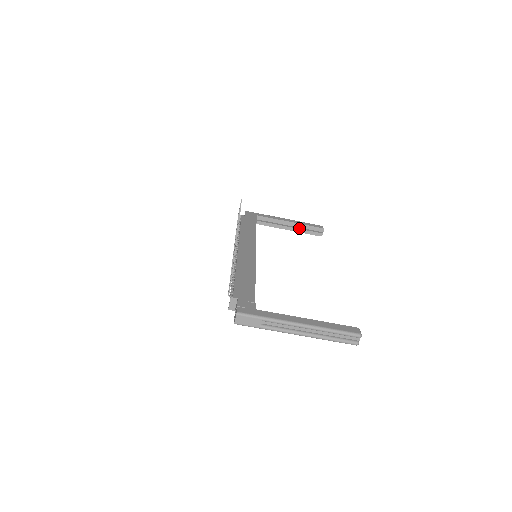
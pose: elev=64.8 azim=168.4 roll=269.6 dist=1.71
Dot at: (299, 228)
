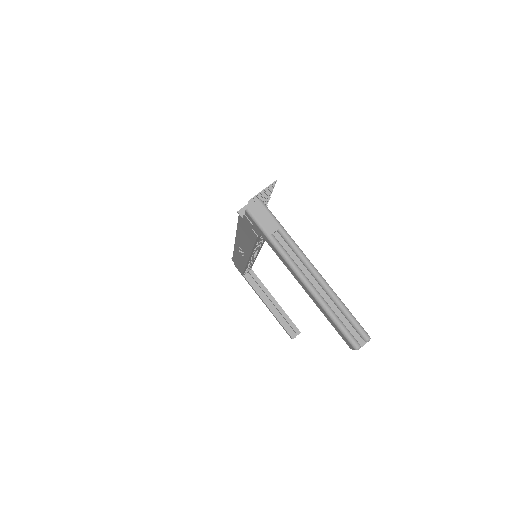
Dot at: (278, 313)
